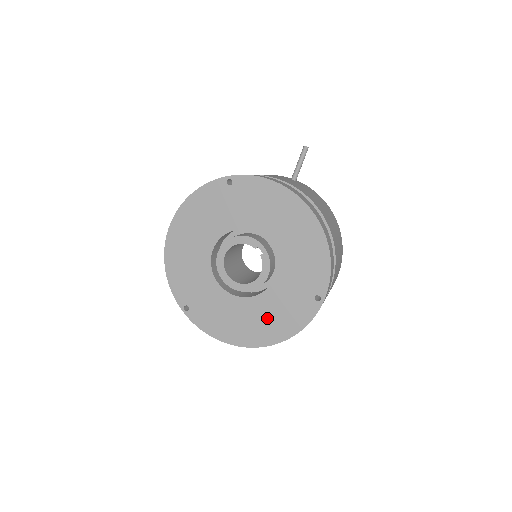
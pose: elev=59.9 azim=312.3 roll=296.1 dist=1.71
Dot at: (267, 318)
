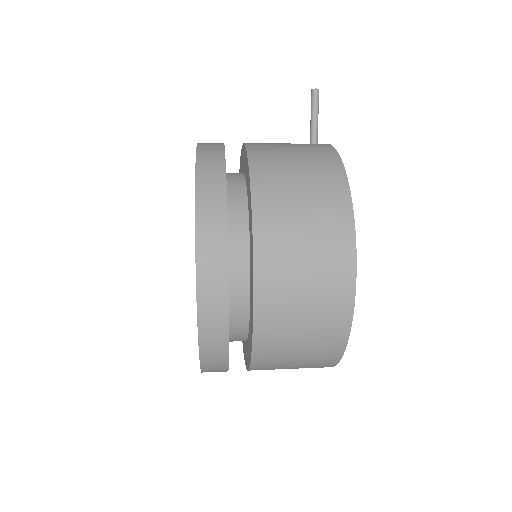
Dot at: occluded
